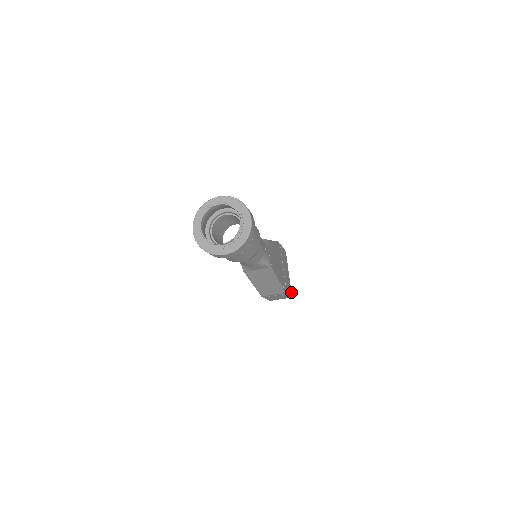
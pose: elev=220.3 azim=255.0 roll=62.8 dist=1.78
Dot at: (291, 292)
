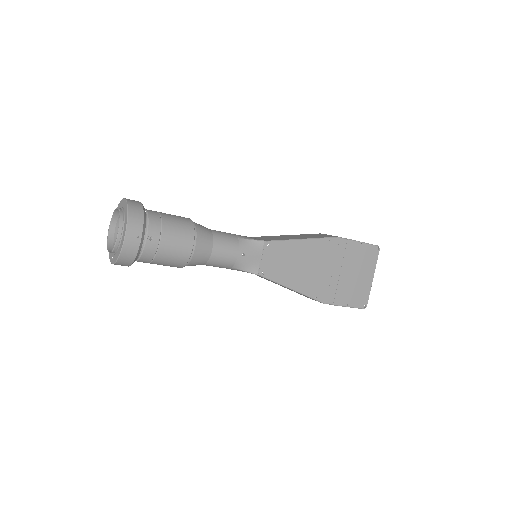
Dot at: (367, 302)
